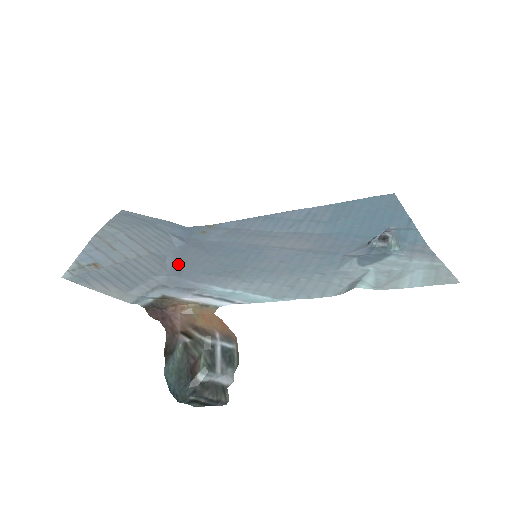
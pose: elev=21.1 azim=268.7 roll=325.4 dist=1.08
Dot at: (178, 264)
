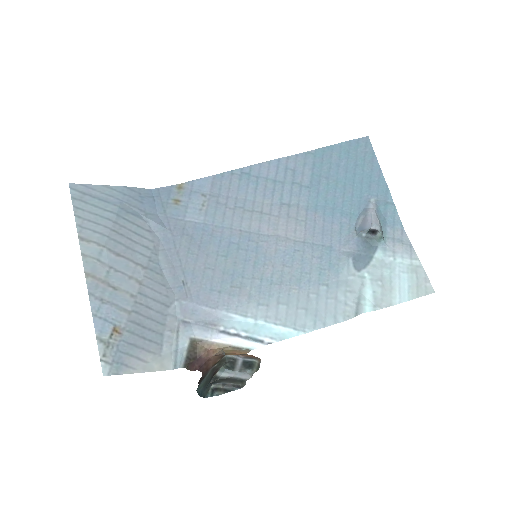
Dot at: (178, 275)
